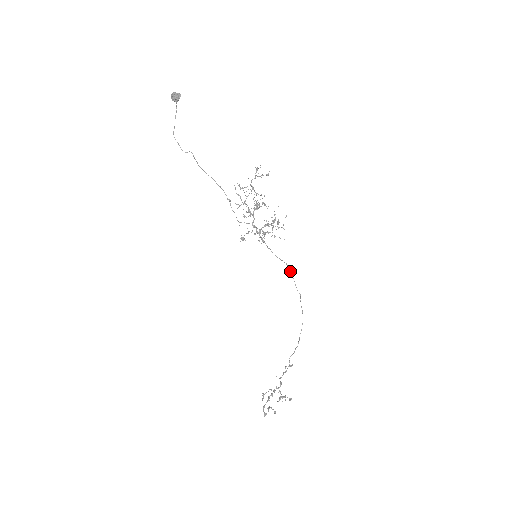
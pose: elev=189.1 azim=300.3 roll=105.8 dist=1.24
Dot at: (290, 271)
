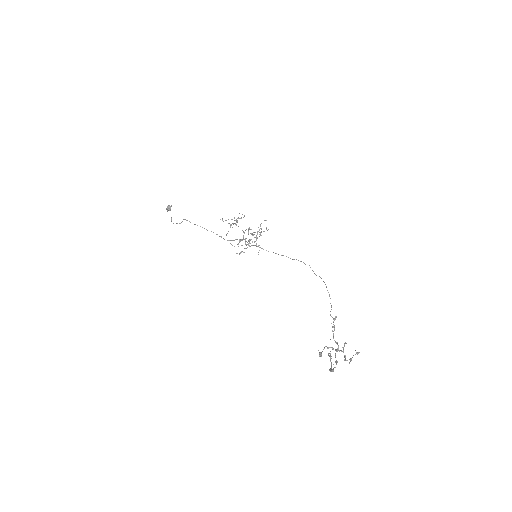
Dot at: (292, 259)
